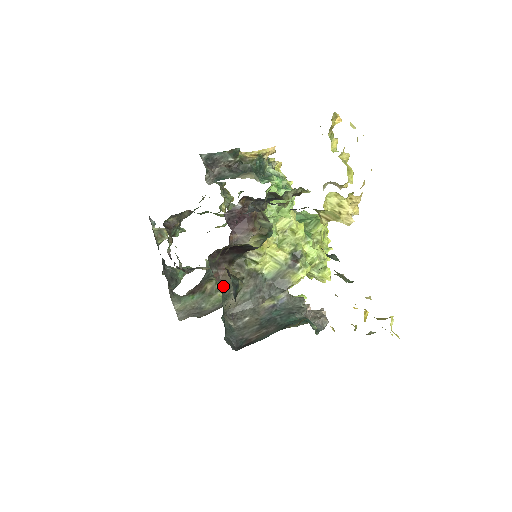
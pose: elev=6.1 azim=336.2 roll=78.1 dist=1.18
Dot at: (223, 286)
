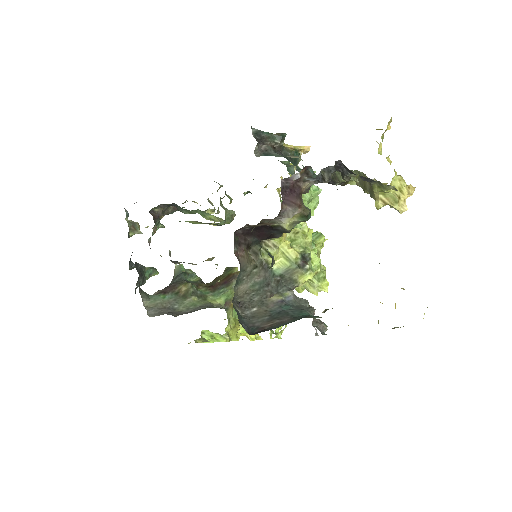
Dot at: (240, 267)
